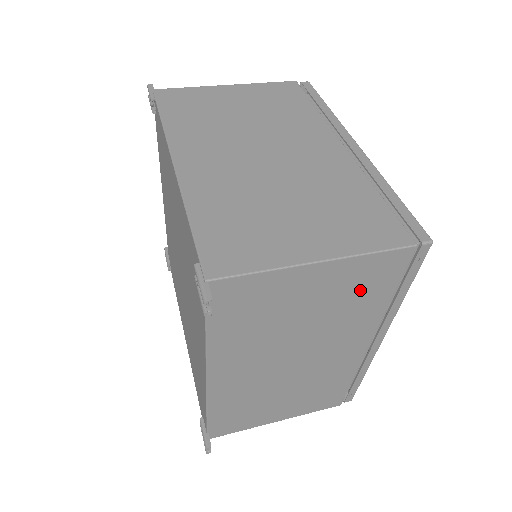
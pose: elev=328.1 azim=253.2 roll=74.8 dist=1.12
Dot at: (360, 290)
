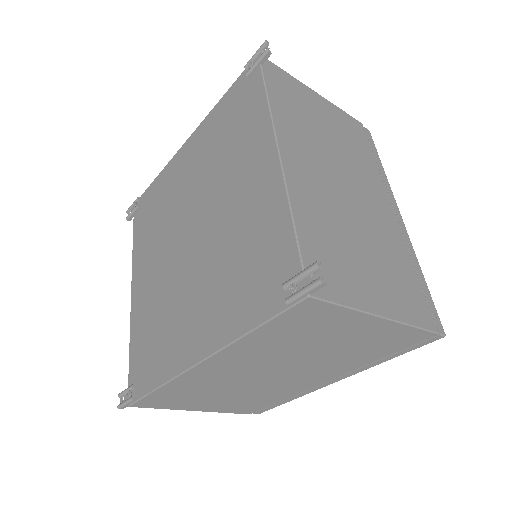
Dot at: (351, 136)
